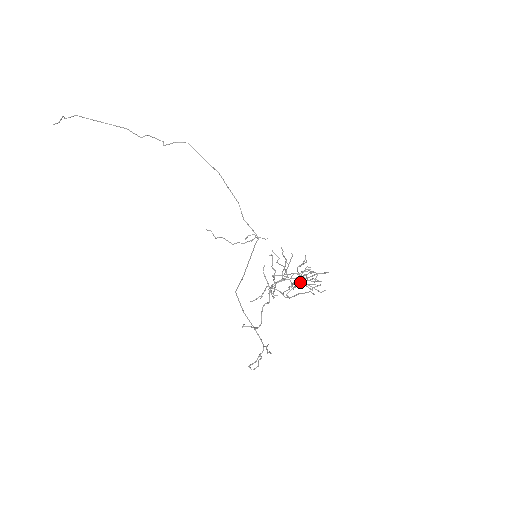
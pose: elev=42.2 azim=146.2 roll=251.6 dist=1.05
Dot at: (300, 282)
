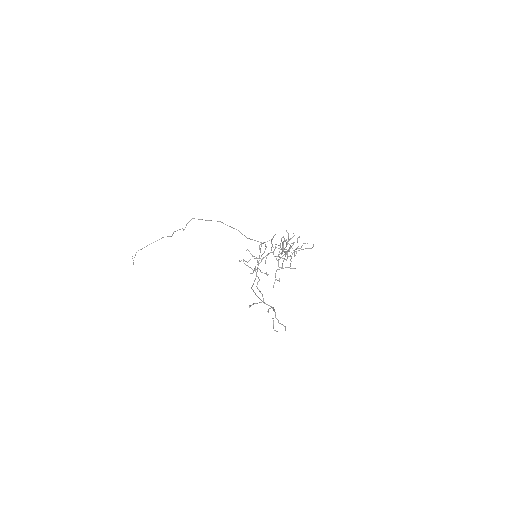
Dot at: (294, 252)
